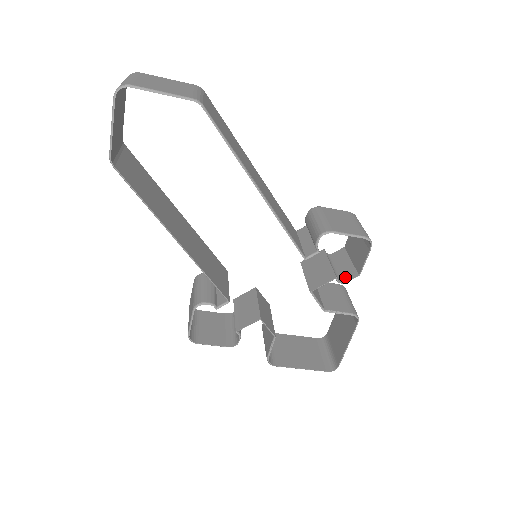
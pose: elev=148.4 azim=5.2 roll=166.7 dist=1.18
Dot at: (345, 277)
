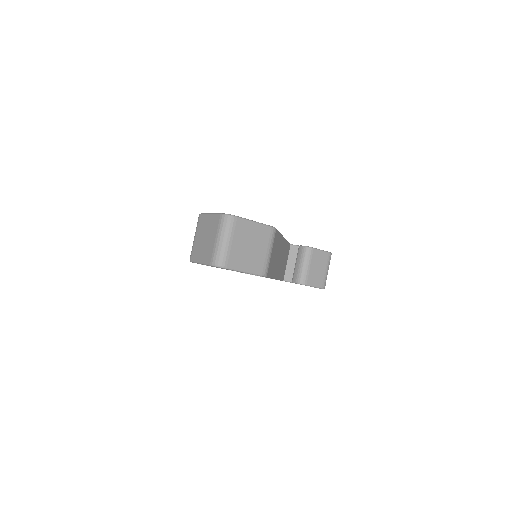
Dot at: occluded
